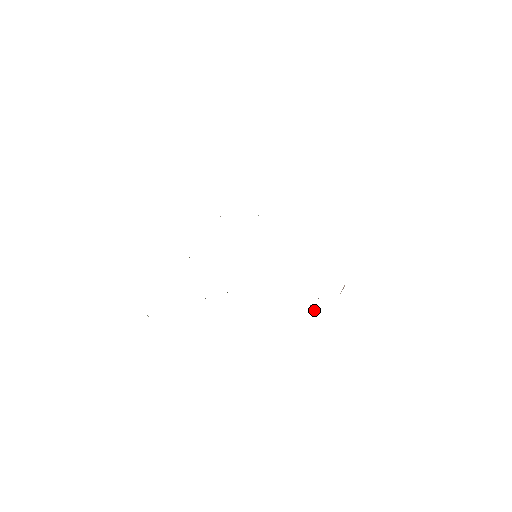
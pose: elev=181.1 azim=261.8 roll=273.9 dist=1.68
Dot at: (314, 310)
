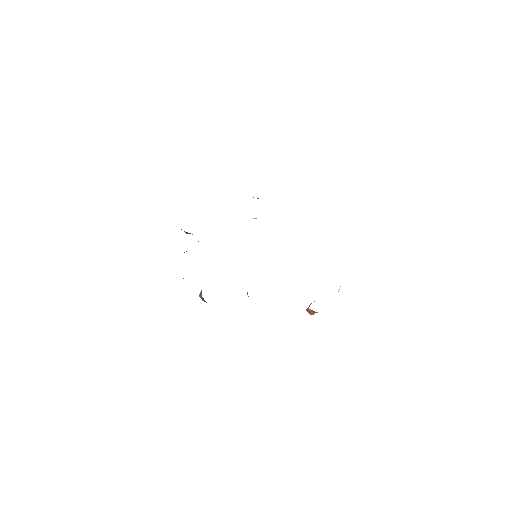
Dot at: (312, 312)
